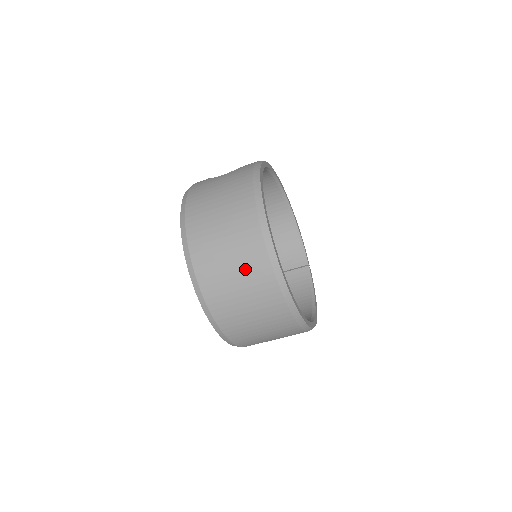
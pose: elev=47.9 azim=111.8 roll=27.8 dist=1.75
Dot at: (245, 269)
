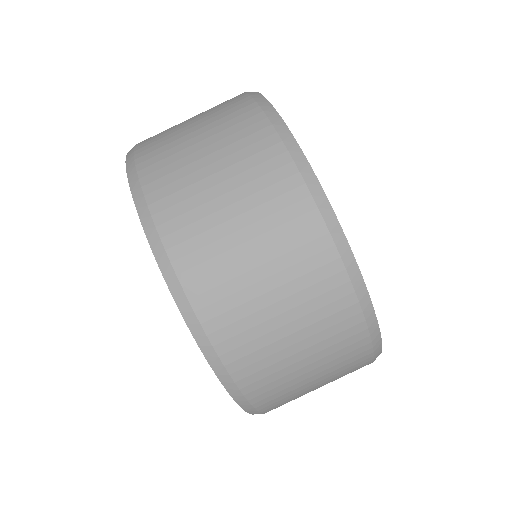
Dot at: (265, 222)
